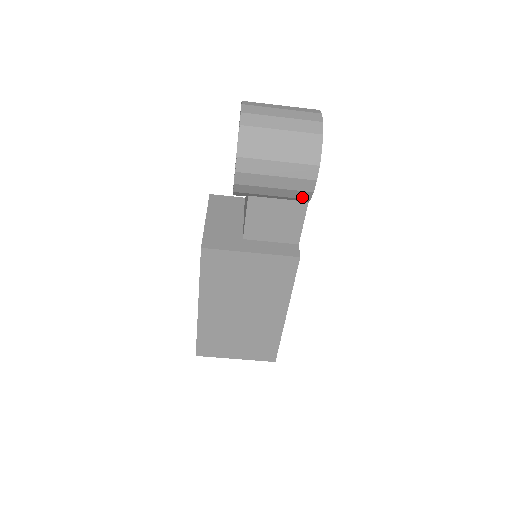
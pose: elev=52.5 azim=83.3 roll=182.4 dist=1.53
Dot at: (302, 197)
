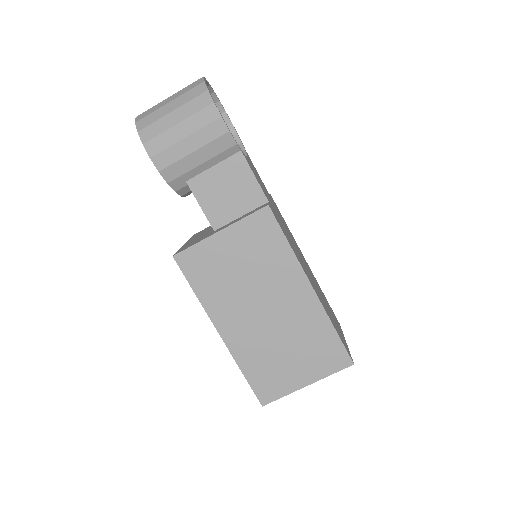
Dot at: (227, 146)
